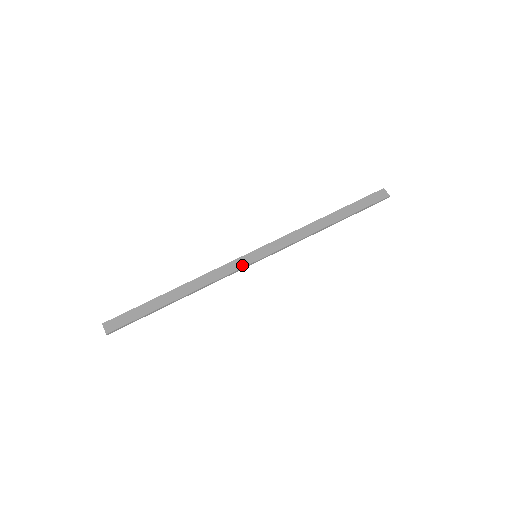
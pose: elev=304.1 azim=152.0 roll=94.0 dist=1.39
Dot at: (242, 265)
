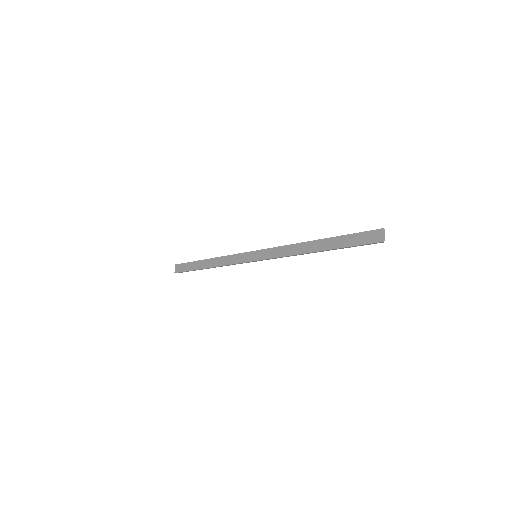
Dot at: (244, 260)
